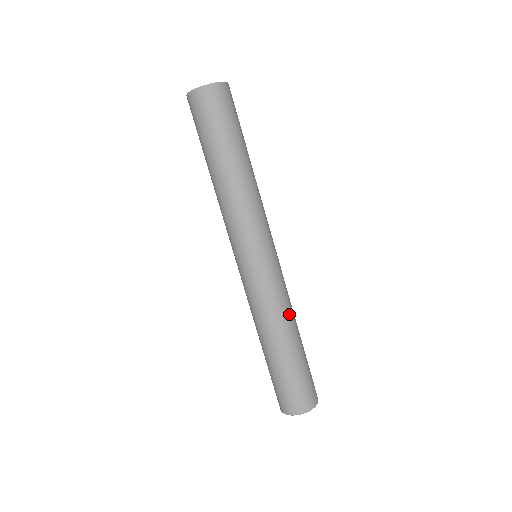
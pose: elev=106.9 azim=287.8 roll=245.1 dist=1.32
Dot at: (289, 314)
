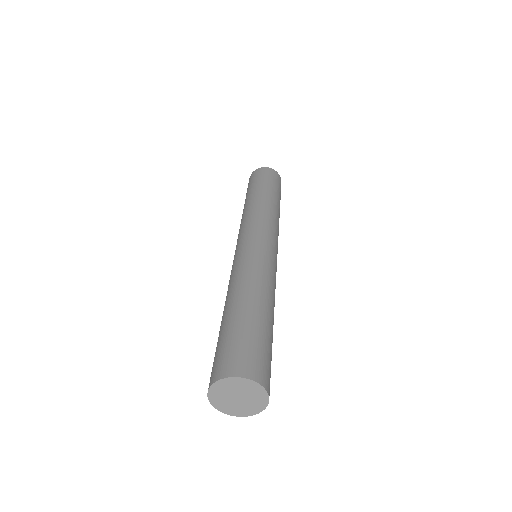
Dot at: occluded
